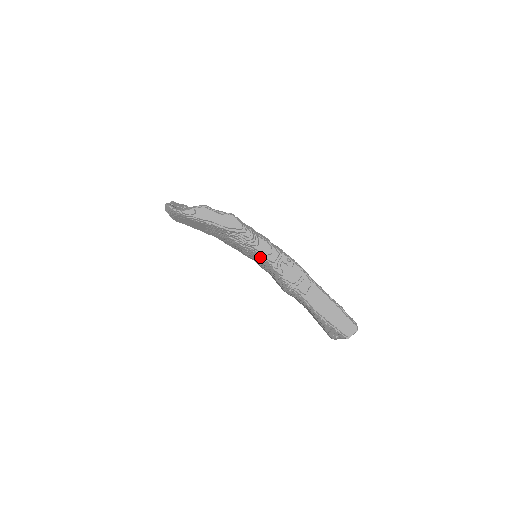
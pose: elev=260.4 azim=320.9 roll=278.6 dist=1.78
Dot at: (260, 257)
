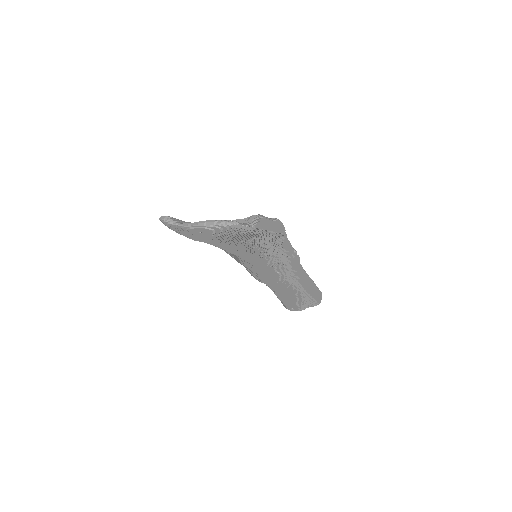
Dot at: (282, 255)
